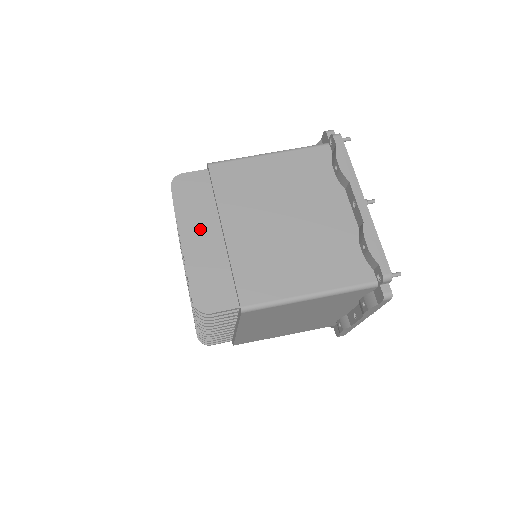
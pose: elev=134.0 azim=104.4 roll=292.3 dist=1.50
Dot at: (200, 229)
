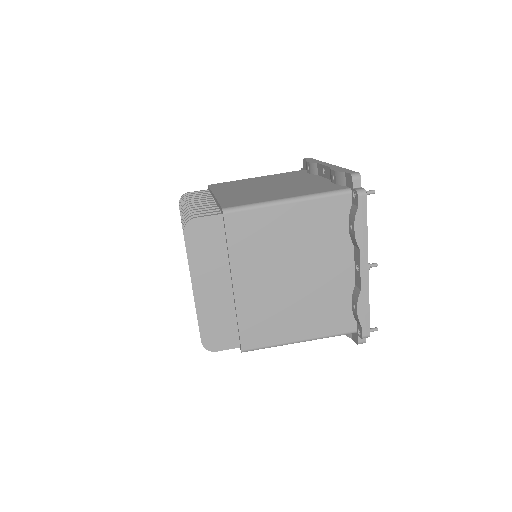
Dot at: (211, 279)
